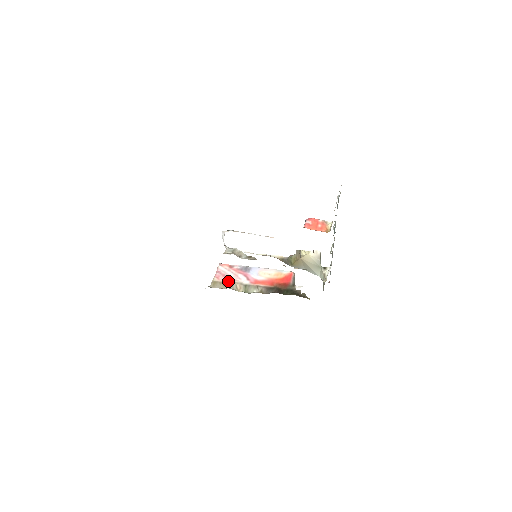
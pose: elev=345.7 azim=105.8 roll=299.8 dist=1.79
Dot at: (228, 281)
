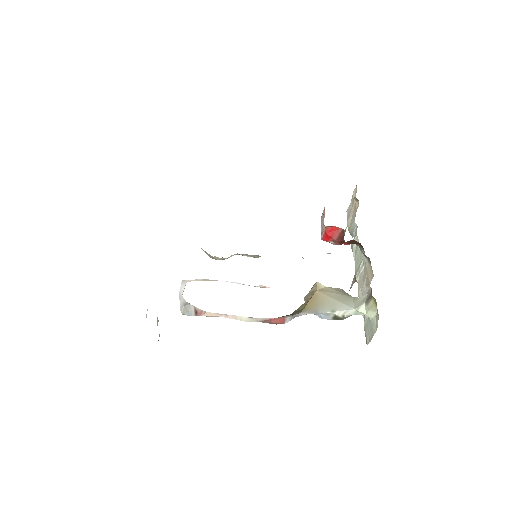
Dot at: occluded
